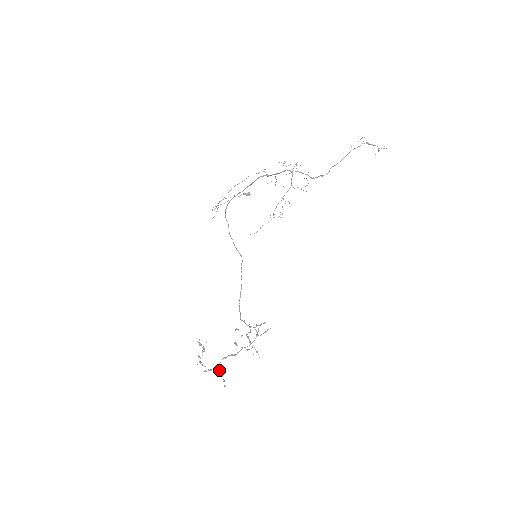
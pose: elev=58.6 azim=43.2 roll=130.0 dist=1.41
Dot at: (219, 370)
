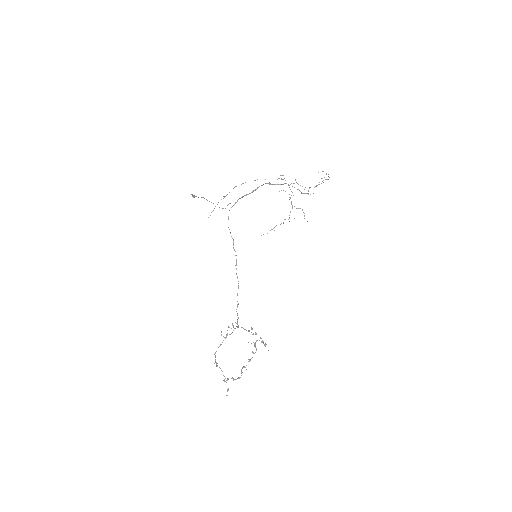
Dot at: (224, 379)
